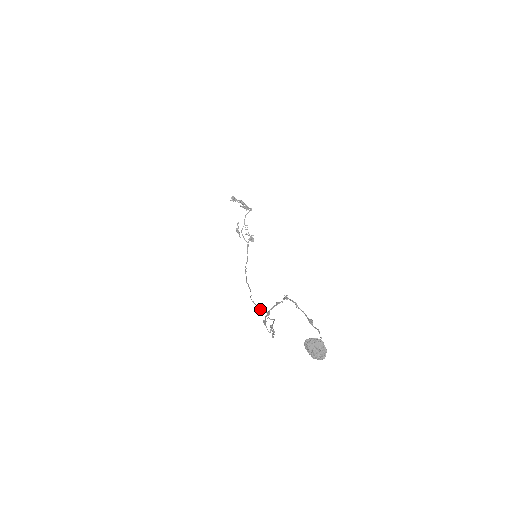
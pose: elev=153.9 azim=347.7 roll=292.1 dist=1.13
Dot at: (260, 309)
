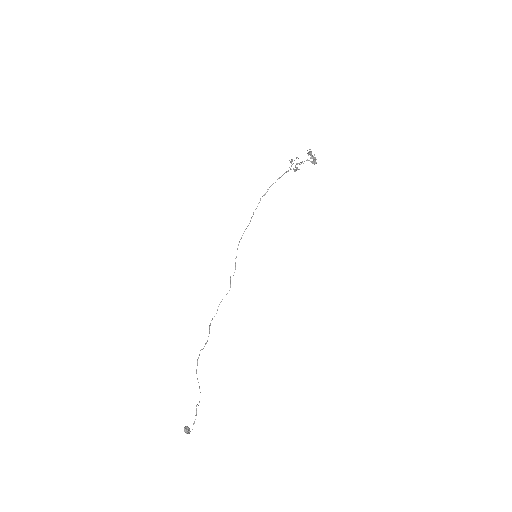
Dot at: occluded
